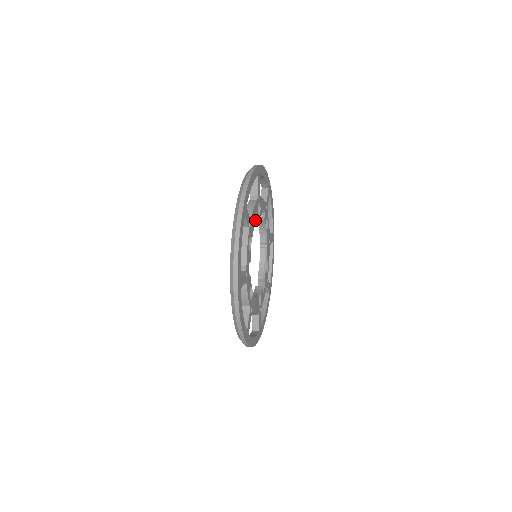
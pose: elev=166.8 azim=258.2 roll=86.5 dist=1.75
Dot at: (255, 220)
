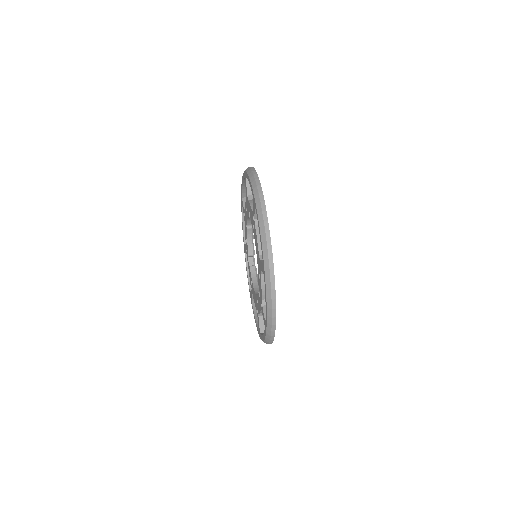
Dot at: occluded
